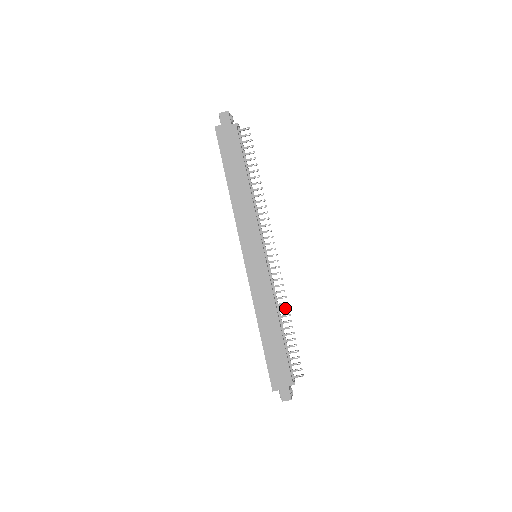
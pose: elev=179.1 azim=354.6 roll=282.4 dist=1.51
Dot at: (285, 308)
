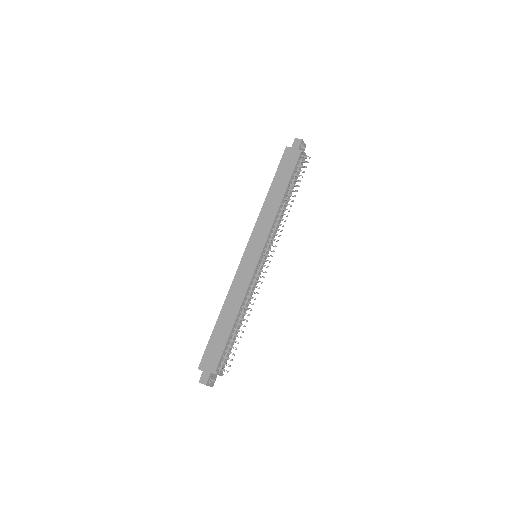
Dot at: occluded
